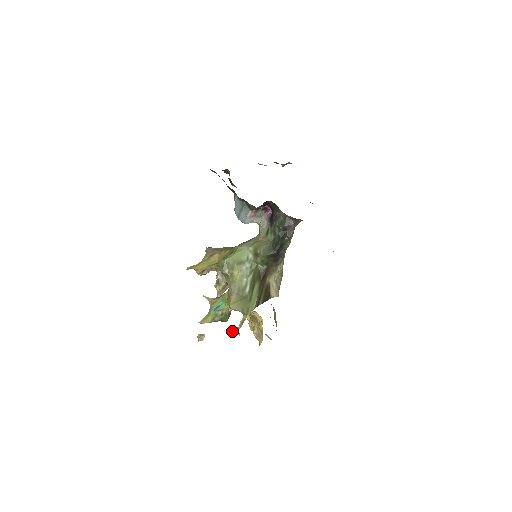
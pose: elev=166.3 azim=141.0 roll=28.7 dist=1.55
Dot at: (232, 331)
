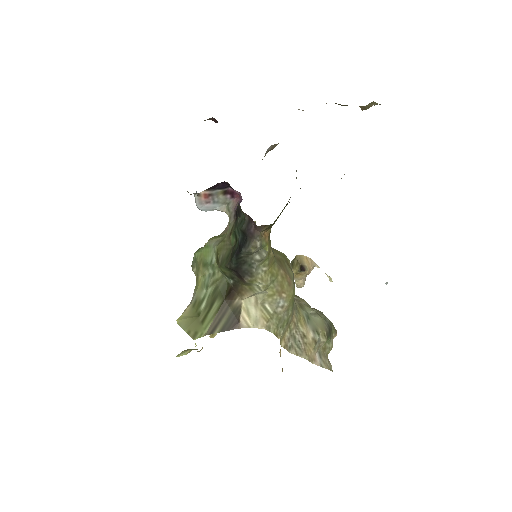
Dot at: (184, 352)
